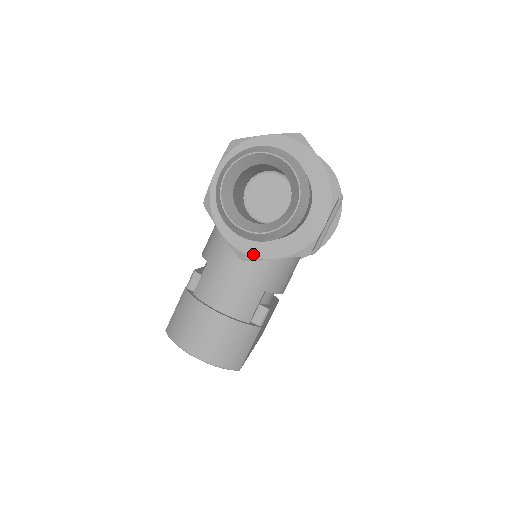
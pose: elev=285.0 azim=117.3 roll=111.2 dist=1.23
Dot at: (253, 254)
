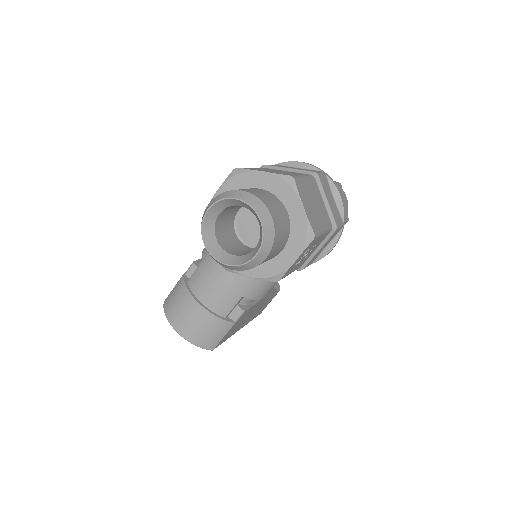
Dot at: occluded
